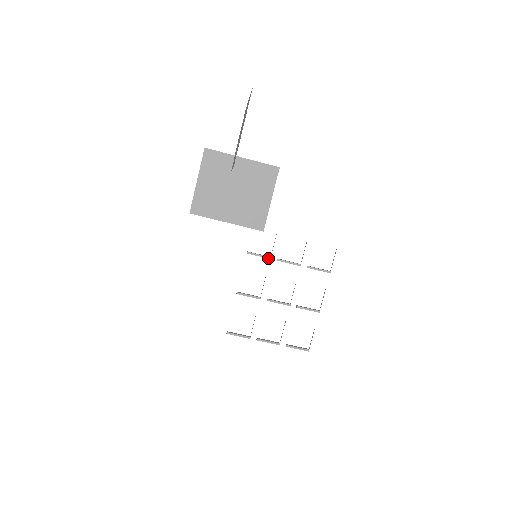
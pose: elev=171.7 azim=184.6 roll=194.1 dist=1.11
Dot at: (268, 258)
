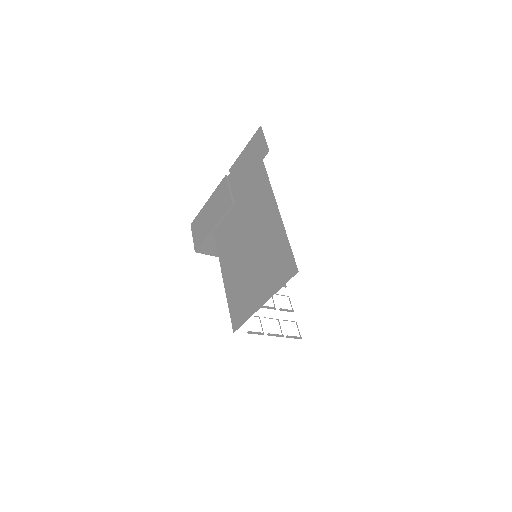
Dot at: occluded
